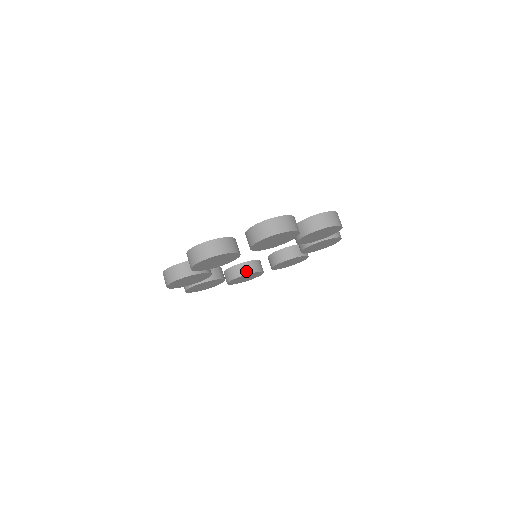
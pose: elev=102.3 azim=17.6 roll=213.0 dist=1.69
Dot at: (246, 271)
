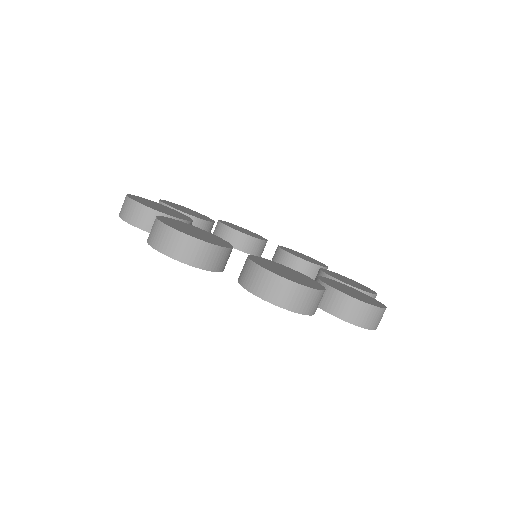
Dot at: (240, 245)
